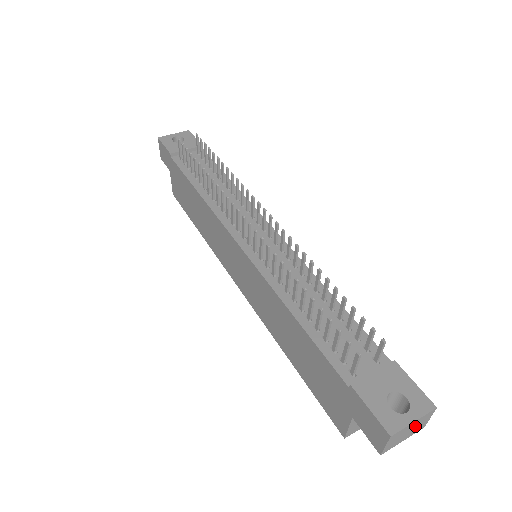
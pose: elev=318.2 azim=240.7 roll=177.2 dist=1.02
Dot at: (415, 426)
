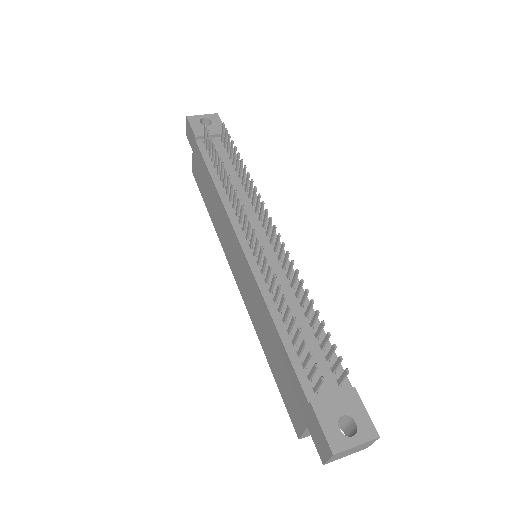
Dot at: (358, 448)
